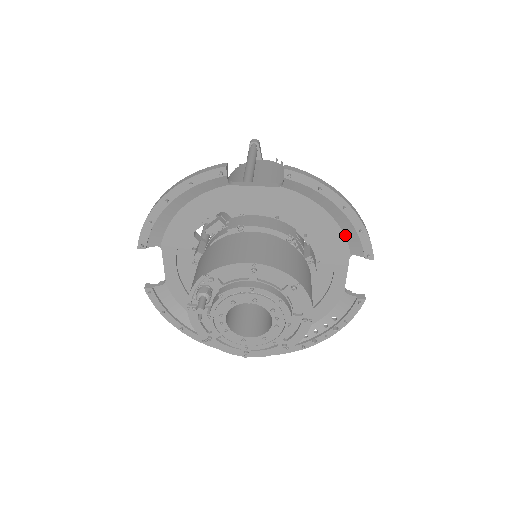
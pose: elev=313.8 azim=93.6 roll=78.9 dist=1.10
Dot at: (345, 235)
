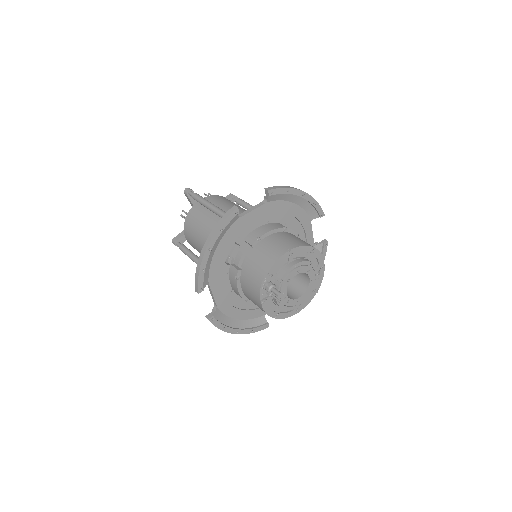
Dot at: (305, 211)
